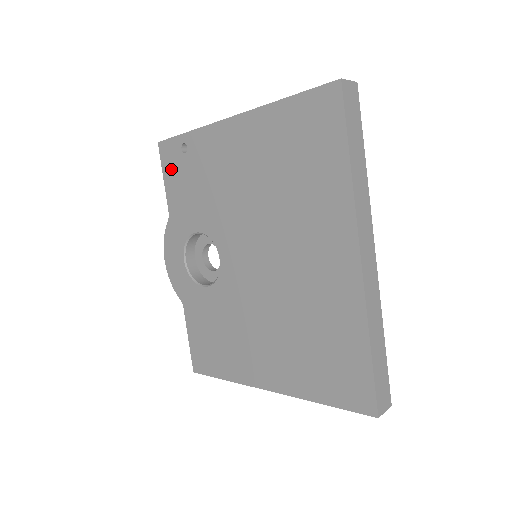
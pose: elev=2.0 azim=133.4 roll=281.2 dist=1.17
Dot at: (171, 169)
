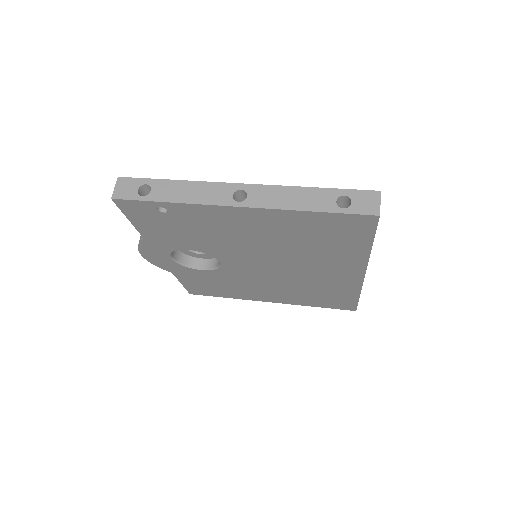
Dot at: (141, 217)
